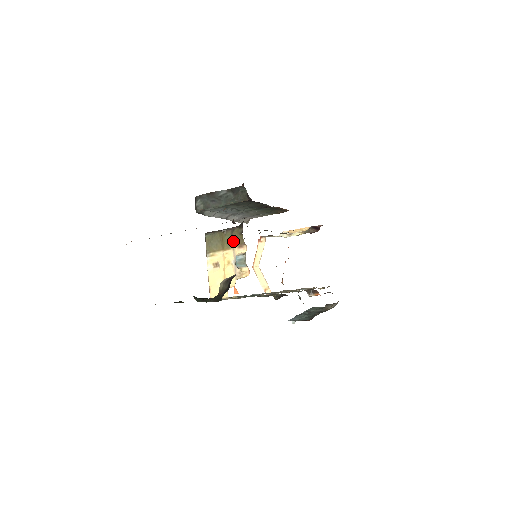
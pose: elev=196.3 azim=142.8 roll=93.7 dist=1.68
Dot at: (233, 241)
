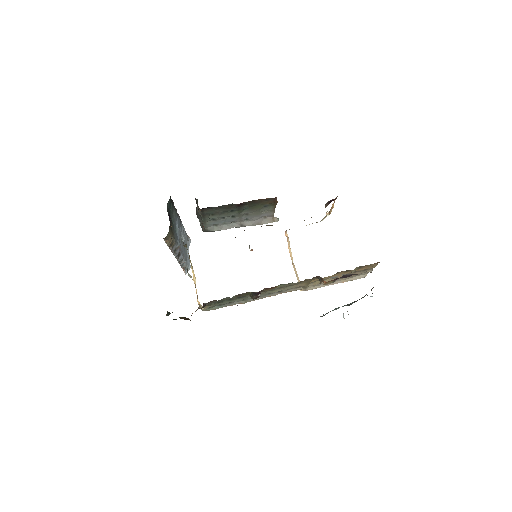
Dot at: (188, 253)
